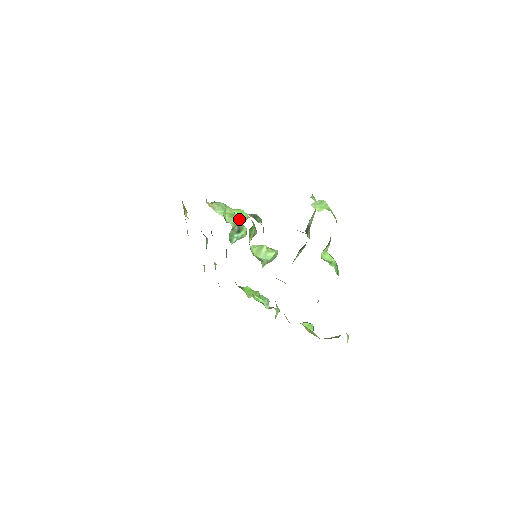
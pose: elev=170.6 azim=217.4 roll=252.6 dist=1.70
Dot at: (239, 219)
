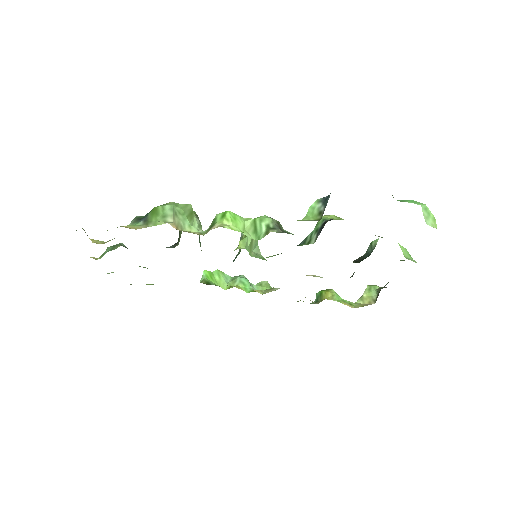
Dot at: occluded
